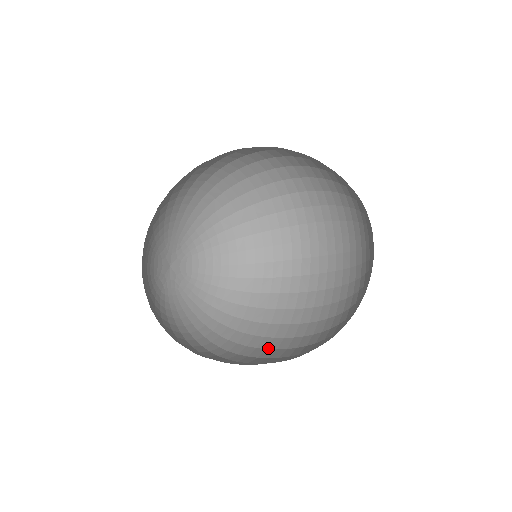
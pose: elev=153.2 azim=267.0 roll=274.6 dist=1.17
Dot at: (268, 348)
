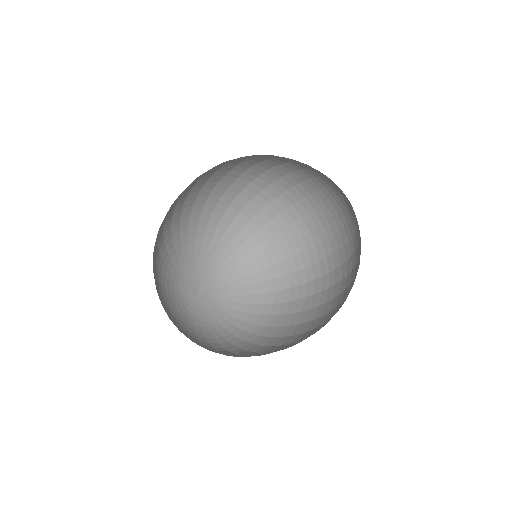
Dot at: (279, 350)
